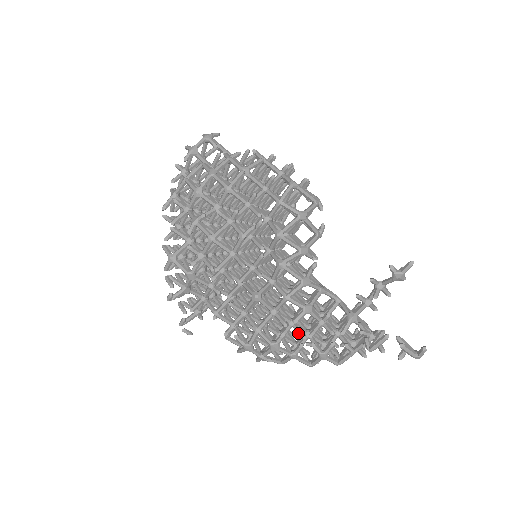
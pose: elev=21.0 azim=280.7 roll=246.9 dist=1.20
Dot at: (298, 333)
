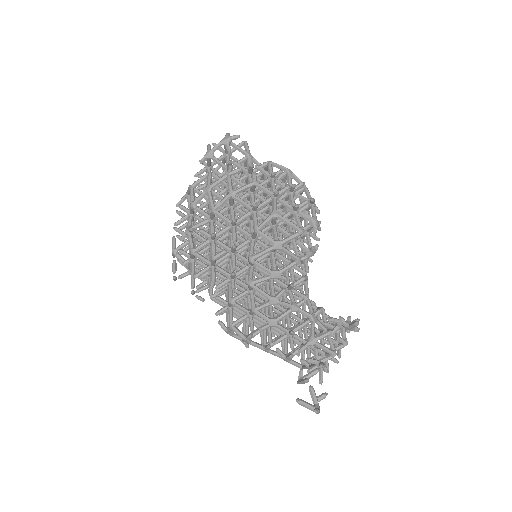
Dot at: occluded
